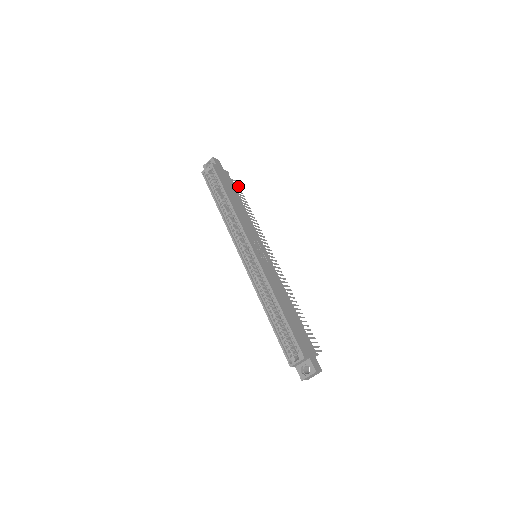
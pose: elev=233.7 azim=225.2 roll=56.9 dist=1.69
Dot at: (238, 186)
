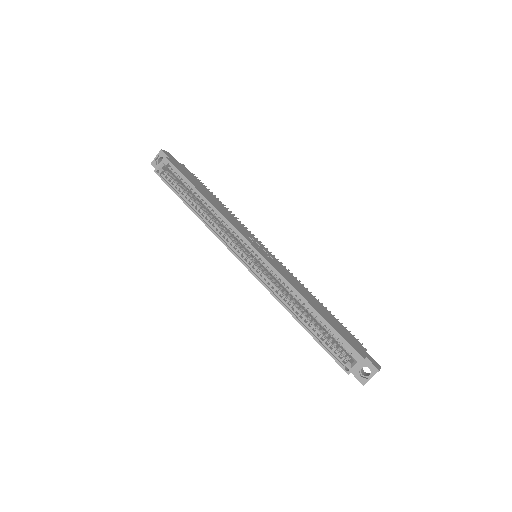
Dot at: (198, 179)
